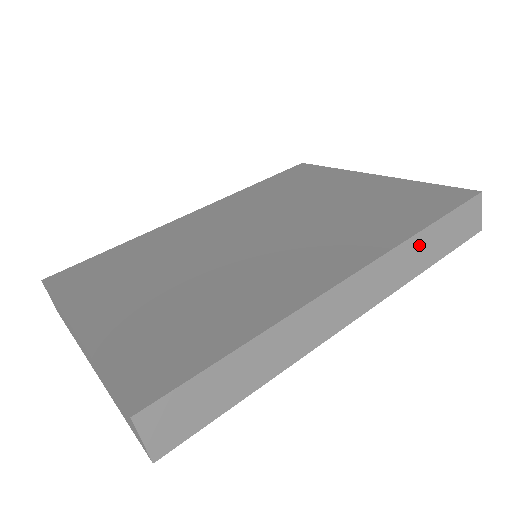
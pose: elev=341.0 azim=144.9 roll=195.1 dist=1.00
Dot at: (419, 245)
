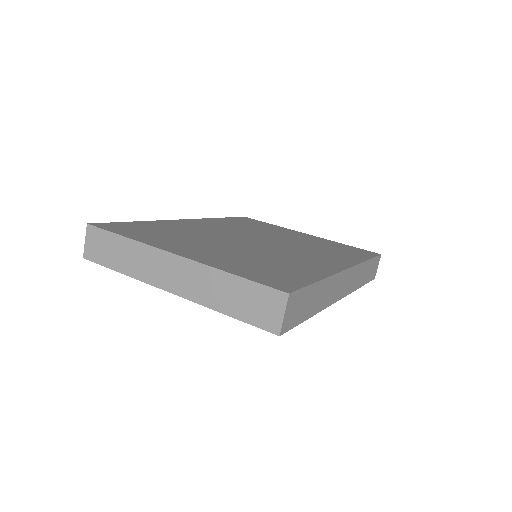
Dot at: (364, 269)
